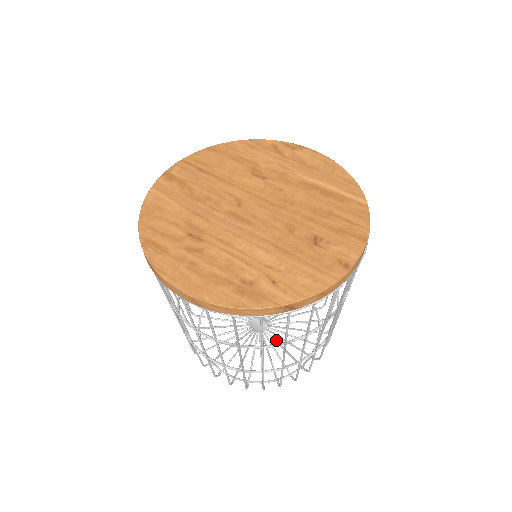
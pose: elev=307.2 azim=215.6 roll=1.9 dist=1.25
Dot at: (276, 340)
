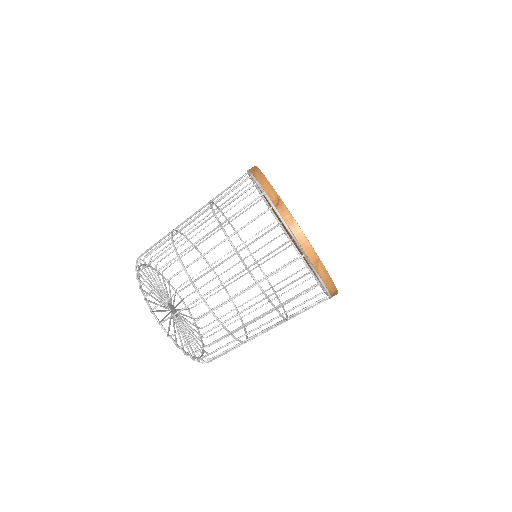
Dot at: (185, 328)
